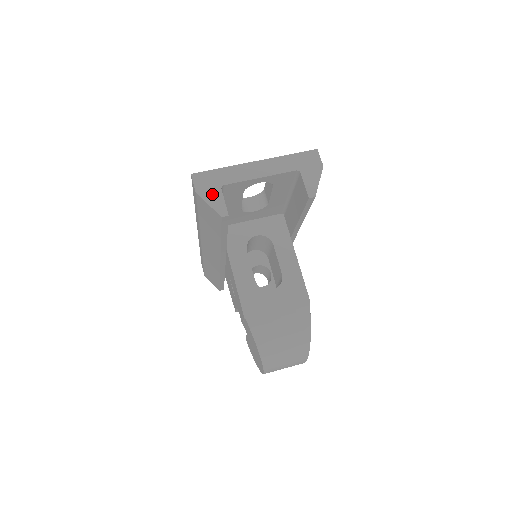
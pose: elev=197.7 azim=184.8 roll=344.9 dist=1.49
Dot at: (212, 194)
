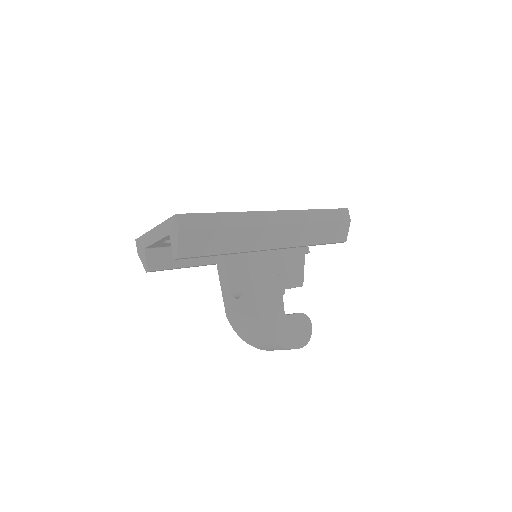
Dot at: (142, 255)
